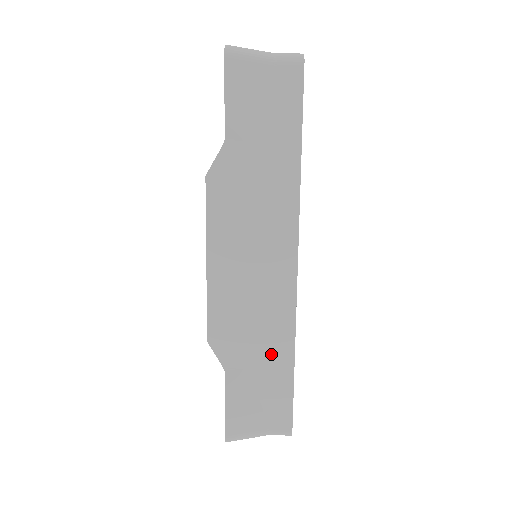
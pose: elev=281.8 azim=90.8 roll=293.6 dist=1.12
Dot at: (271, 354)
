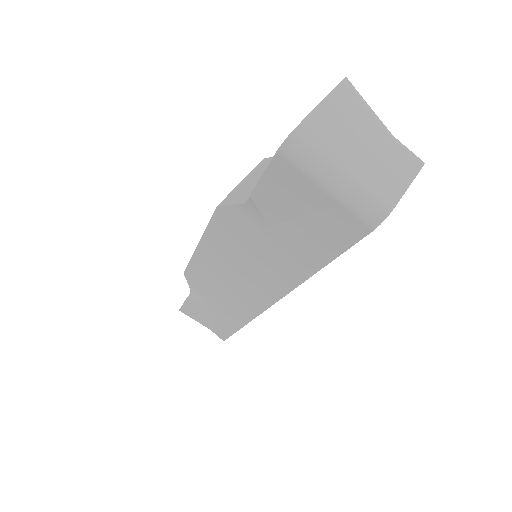
Dot at: (226, 314)
